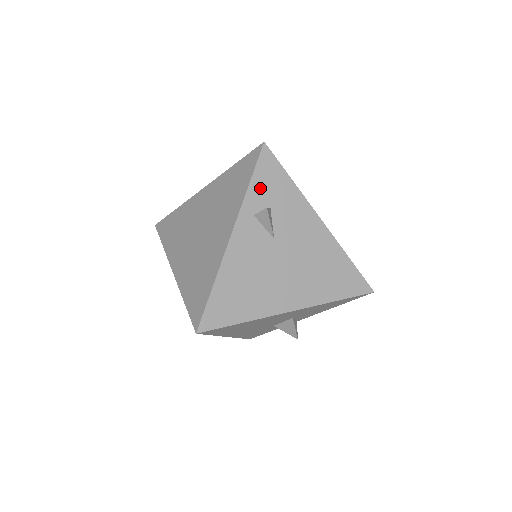
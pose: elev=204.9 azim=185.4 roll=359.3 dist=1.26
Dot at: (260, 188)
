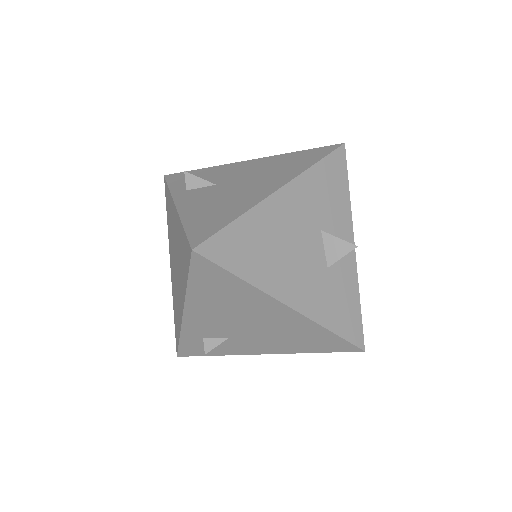
Dot at: (179, 184)
